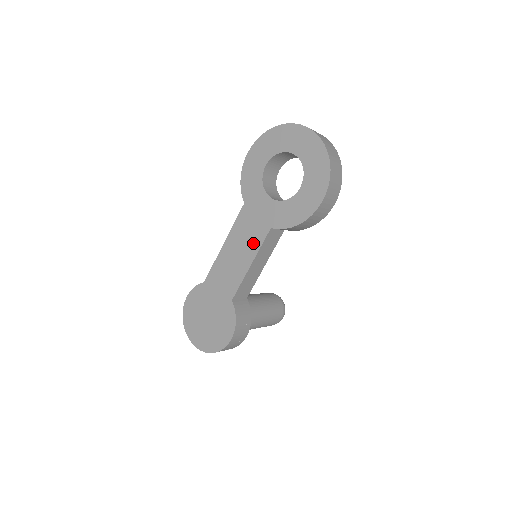
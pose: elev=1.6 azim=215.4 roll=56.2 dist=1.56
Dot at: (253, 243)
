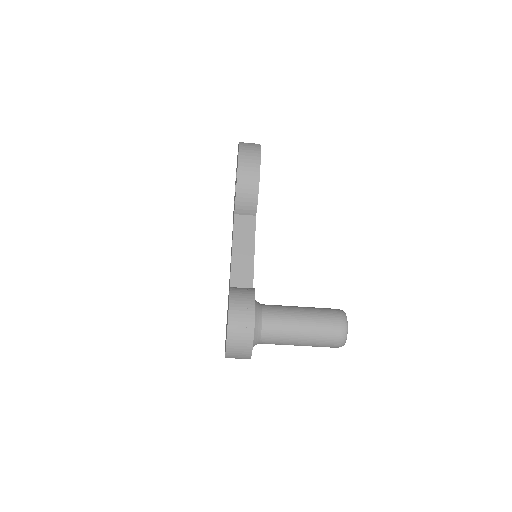
Dot at: occluded
